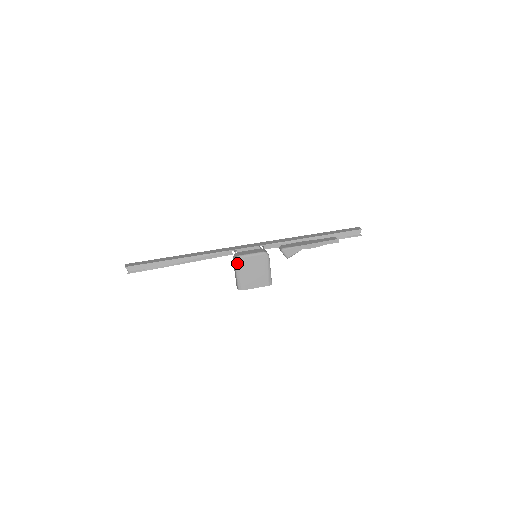
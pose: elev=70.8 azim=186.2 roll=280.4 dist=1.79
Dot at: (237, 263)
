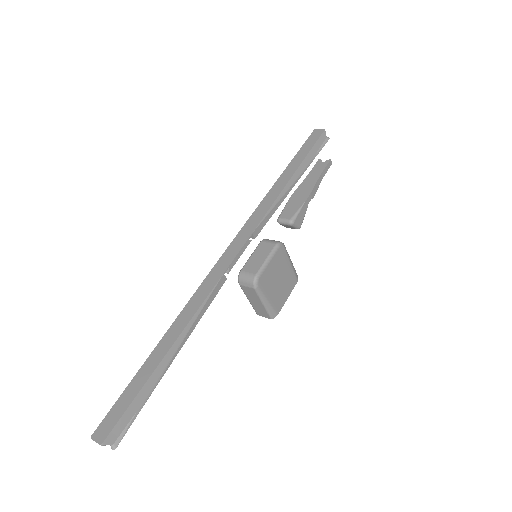
Dot at: (259, 287)
